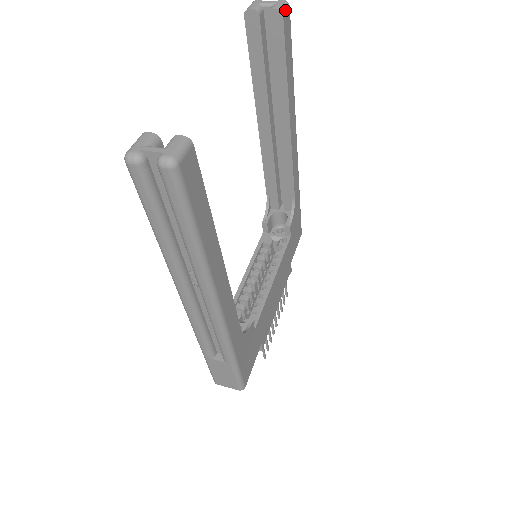
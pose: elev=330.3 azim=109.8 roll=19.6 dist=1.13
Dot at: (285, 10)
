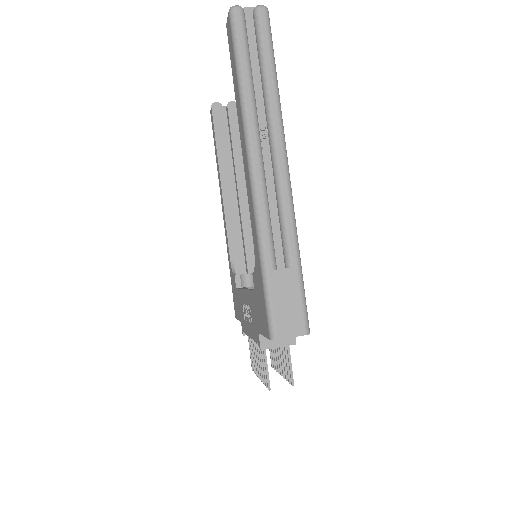
Dot at: occluded
